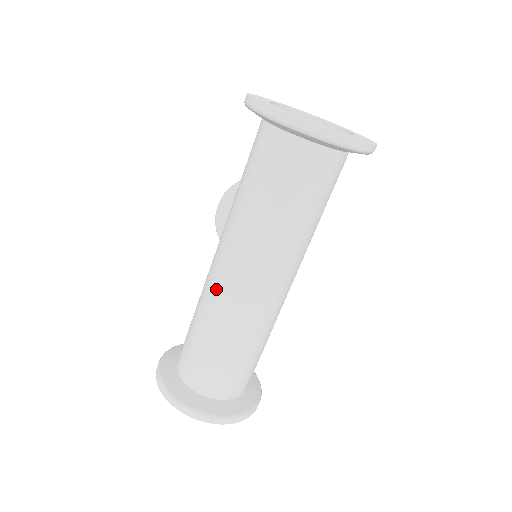
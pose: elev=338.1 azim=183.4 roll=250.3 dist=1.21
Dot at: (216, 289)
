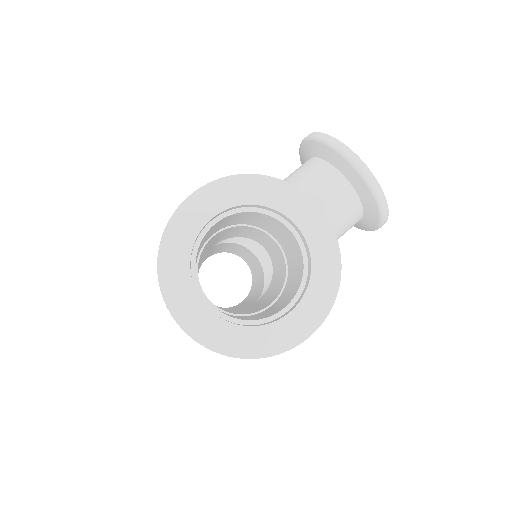
Dot at: occluded
